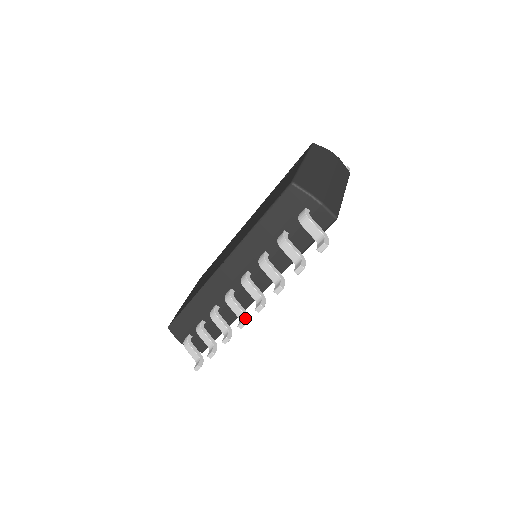
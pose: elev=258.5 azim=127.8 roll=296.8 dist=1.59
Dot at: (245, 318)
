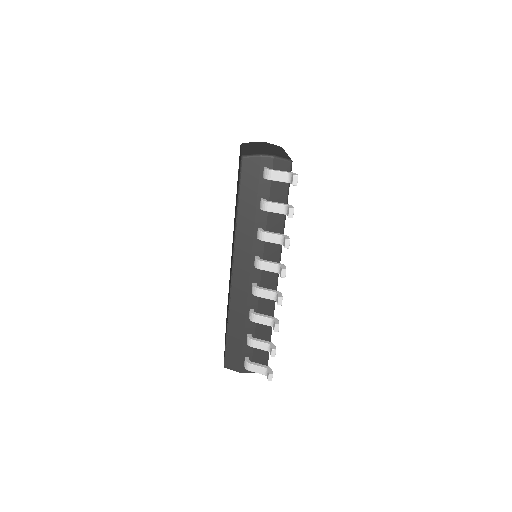
Dot at: (278, 294)
